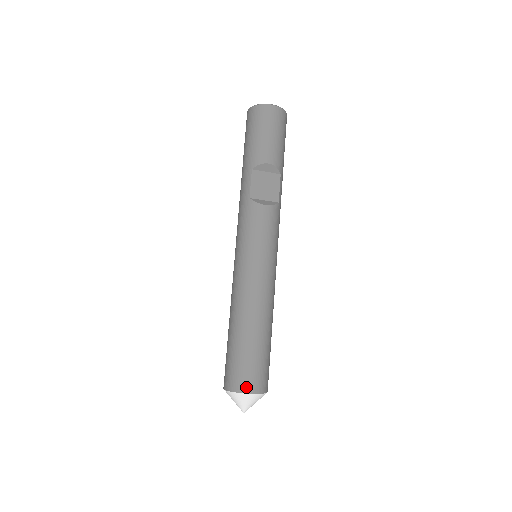
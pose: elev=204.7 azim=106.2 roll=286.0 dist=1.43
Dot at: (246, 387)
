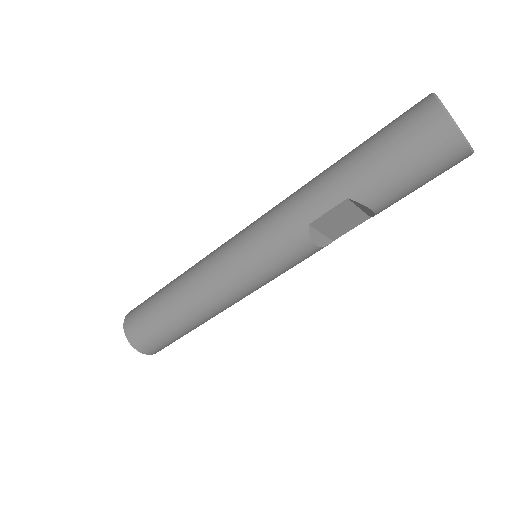
Dot at: (145, 350)
